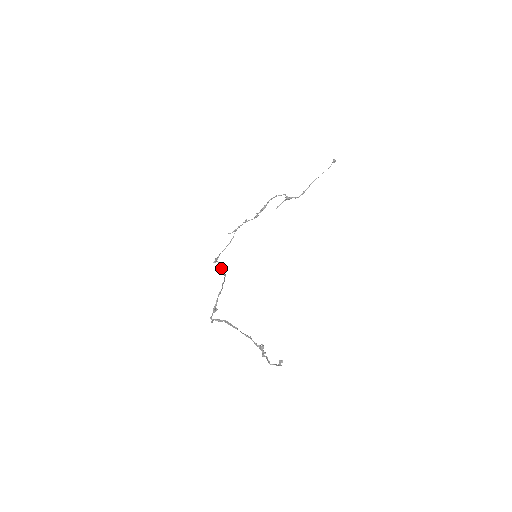
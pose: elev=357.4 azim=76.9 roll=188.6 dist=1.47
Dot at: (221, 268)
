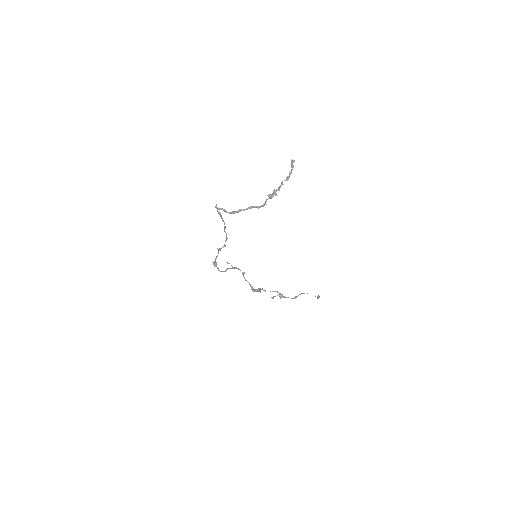
Dot at: (222, 247)
